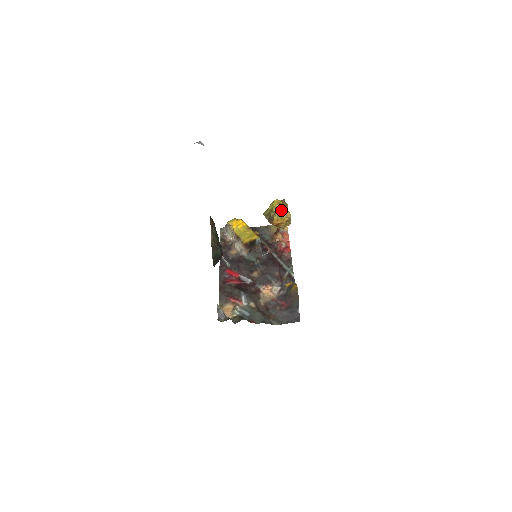
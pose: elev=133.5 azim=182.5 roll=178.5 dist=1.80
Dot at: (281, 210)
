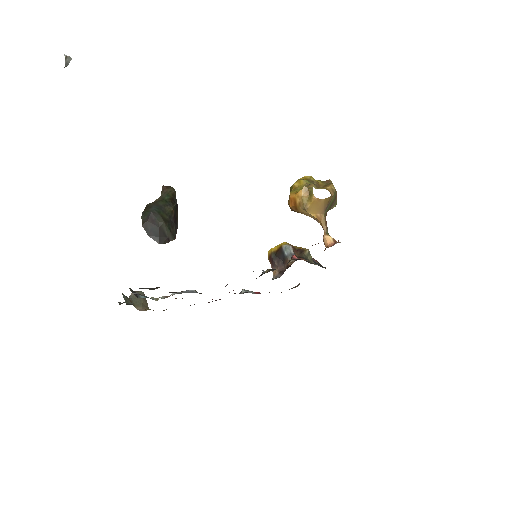
Dot at: (302, 183)
